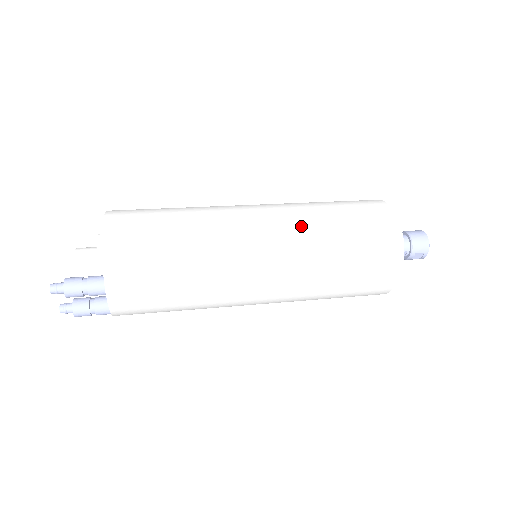
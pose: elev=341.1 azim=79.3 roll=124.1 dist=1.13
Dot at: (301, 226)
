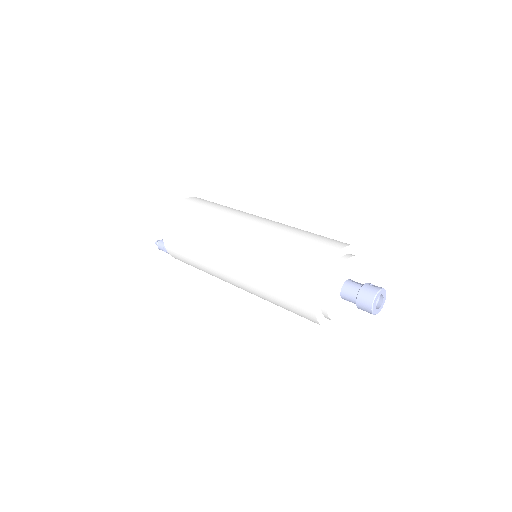
Dot at: (251, 266)
